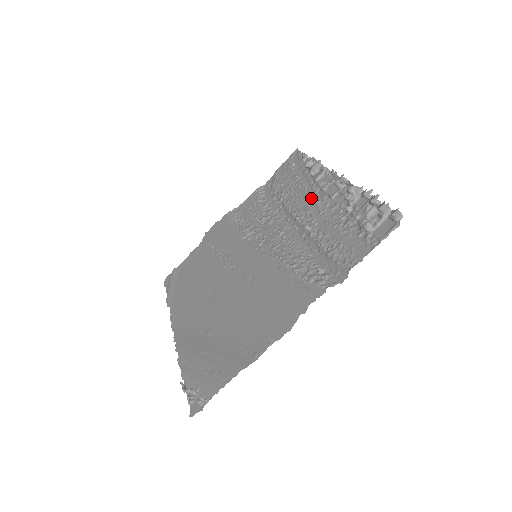
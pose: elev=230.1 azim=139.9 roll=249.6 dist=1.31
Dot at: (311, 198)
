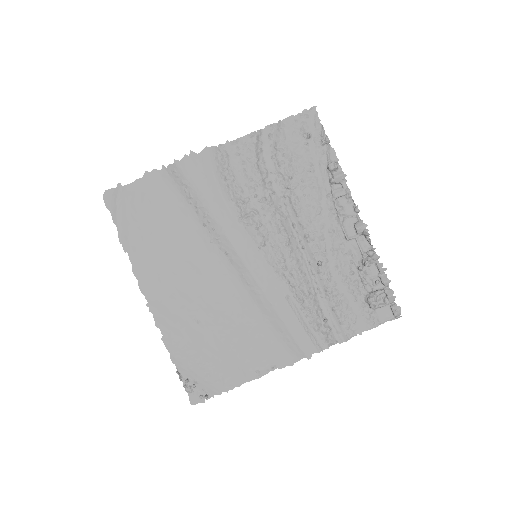
Dot at: (325, 219)
